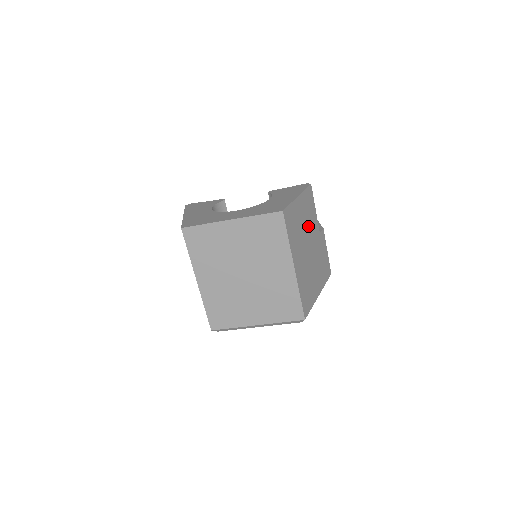
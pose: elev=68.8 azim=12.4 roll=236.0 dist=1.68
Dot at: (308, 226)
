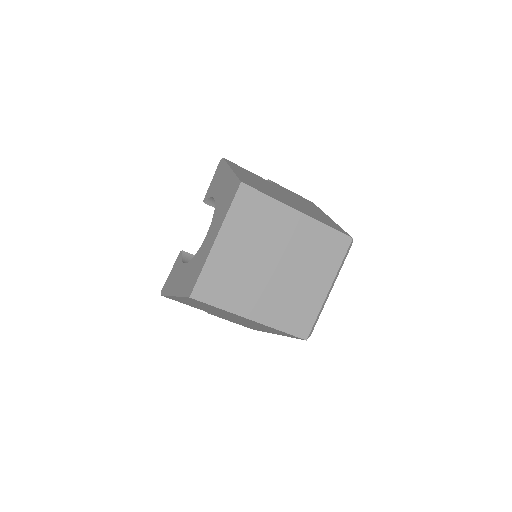
Dot at: occluded
